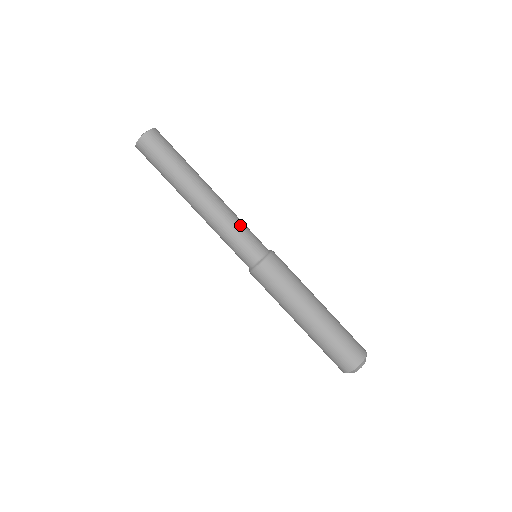
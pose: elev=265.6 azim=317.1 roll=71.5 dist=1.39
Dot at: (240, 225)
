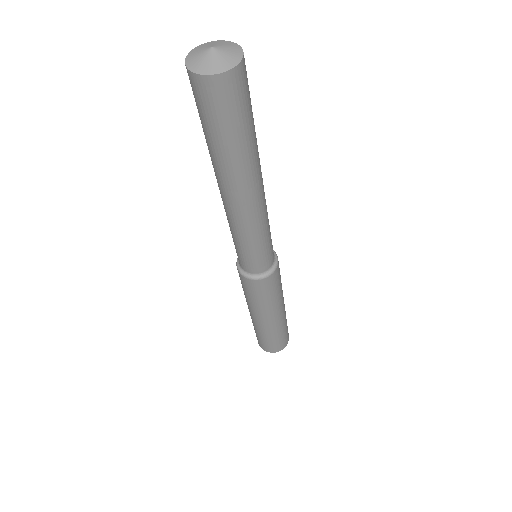
Dot at: occluded
